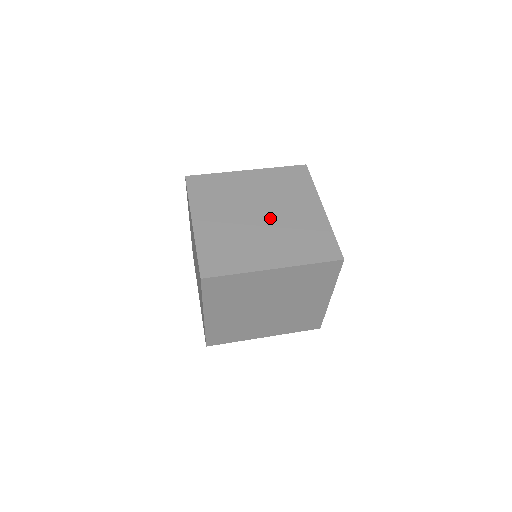
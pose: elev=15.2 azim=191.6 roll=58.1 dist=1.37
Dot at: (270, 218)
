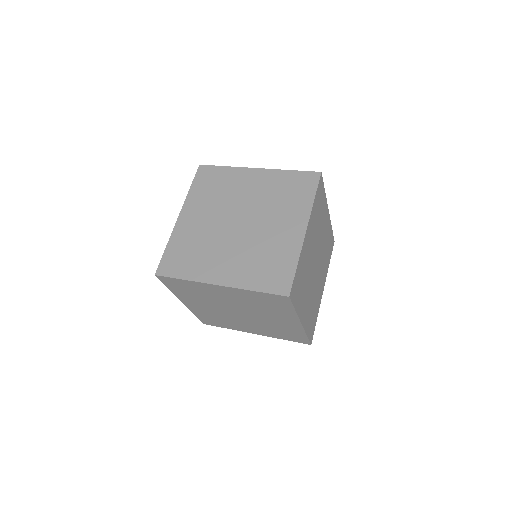
Dot at: (246, 229)
